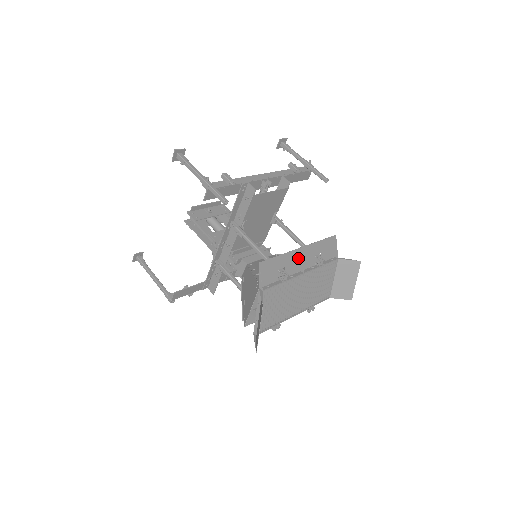
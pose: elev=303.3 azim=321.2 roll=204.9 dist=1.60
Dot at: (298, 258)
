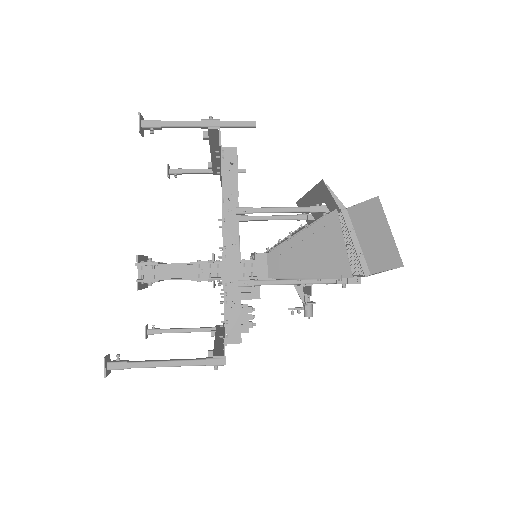
Dot at: (314, 203)
